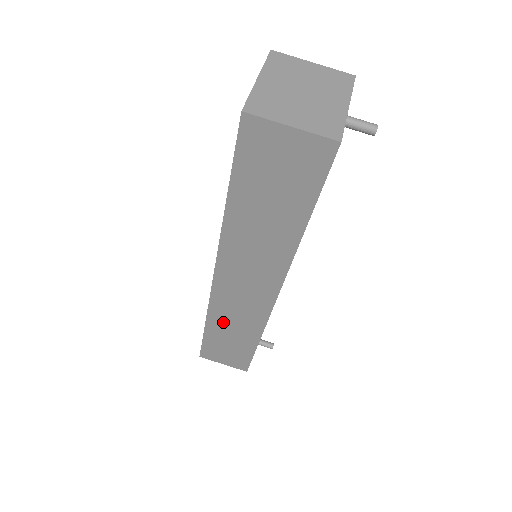
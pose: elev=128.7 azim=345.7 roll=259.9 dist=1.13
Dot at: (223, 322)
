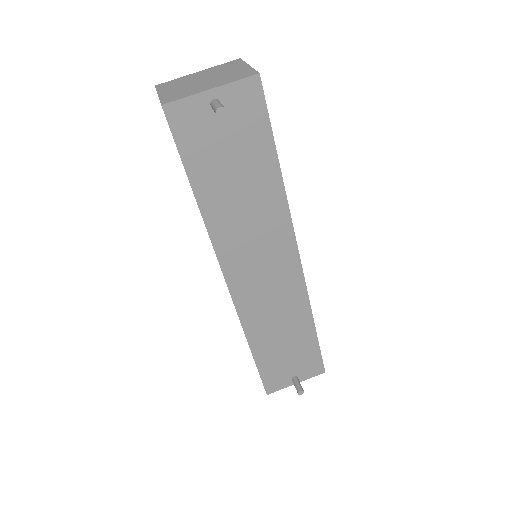
Dot at: occluded
